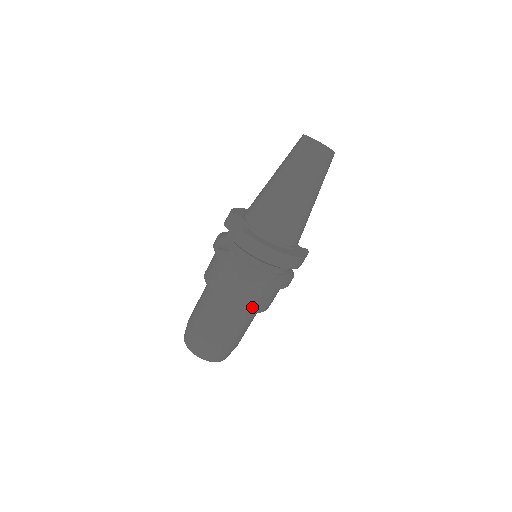
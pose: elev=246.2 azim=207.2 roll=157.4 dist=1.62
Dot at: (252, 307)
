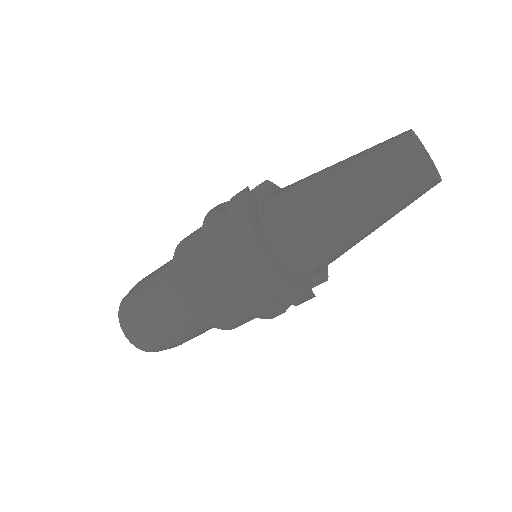
Dot at: (192, 297)
